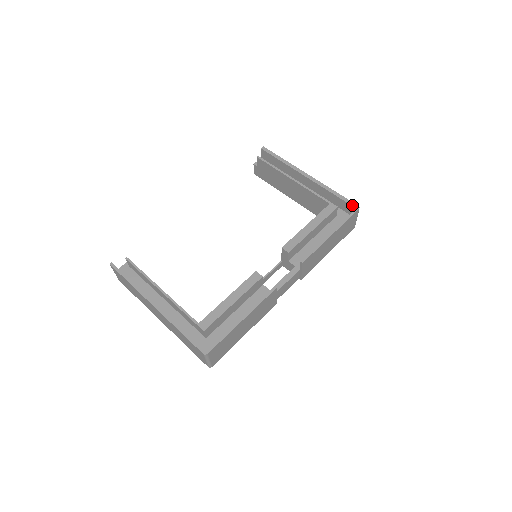
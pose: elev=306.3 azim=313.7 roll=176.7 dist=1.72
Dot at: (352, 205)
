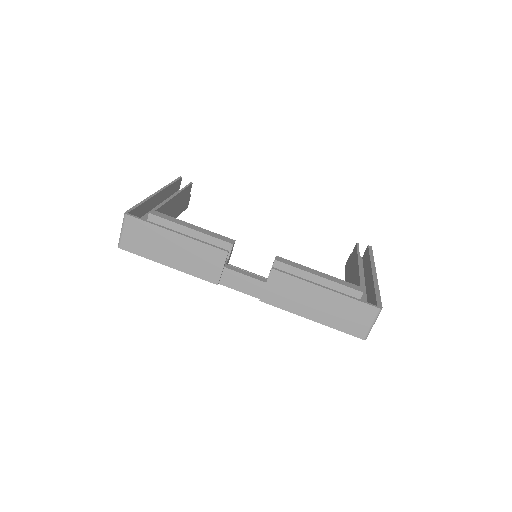
Dot at: (378, 302)
